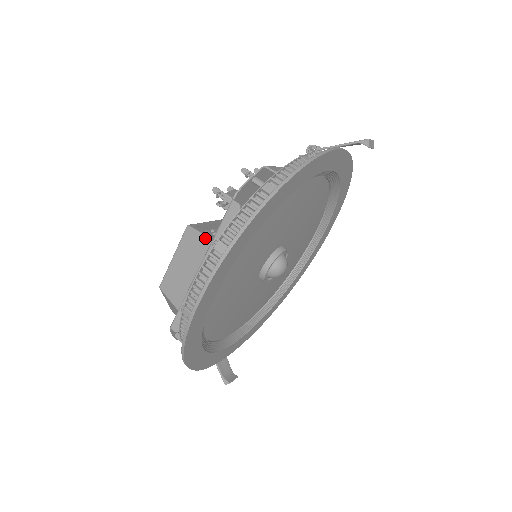
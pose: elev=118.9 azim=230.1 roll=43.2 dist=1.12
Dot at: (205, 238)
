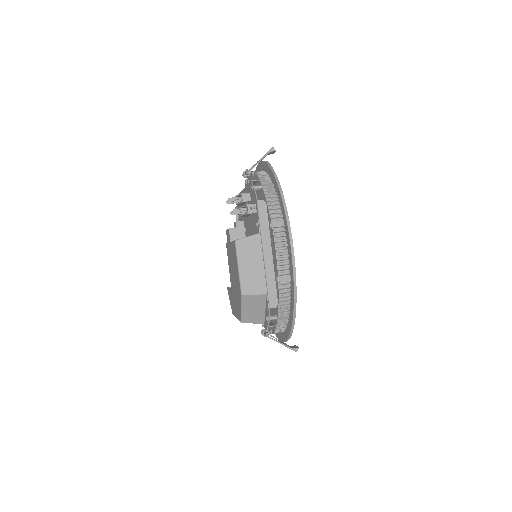
Dot at: (254, 236)
